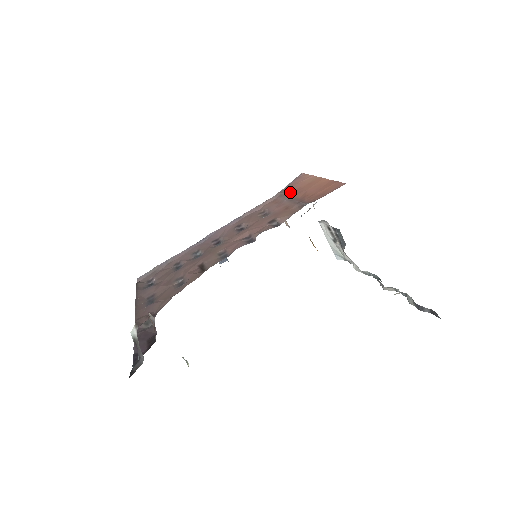
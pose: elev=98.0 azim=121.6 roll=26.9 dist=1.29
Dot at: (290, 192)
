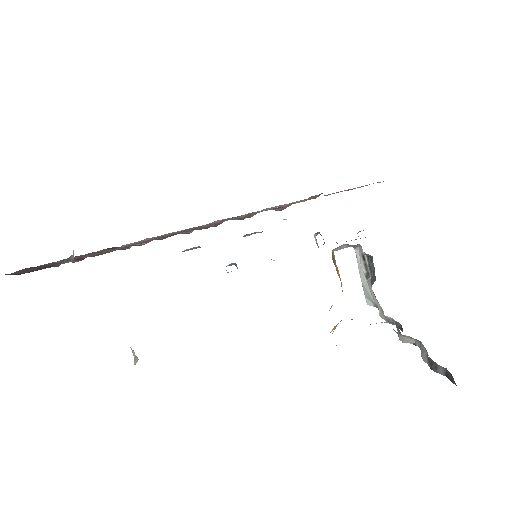
Dot at: occluded
